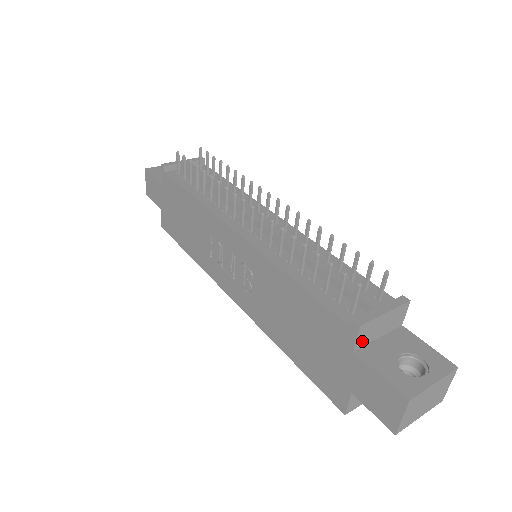
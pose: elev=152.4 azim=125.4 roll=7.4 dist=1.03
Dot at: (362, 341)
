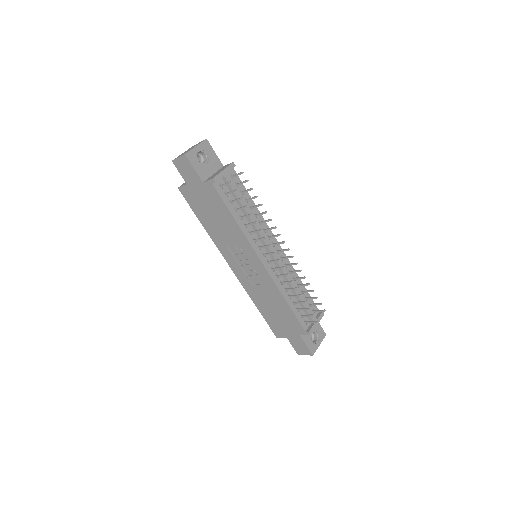
Dot at: occluded
